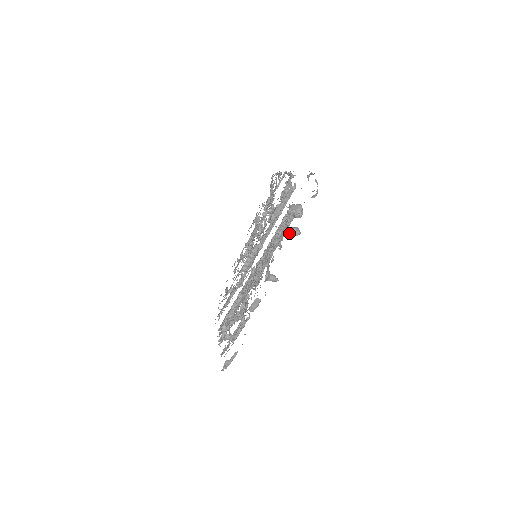
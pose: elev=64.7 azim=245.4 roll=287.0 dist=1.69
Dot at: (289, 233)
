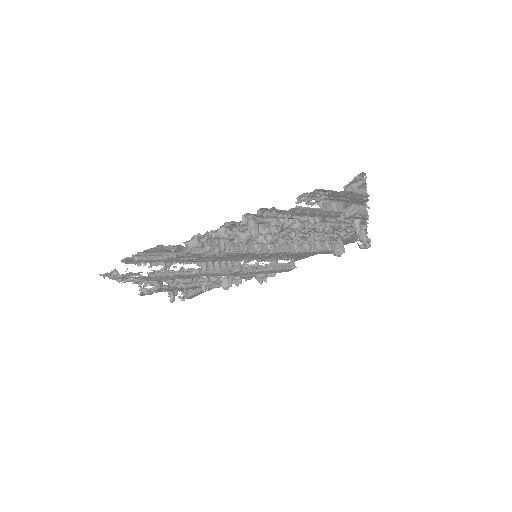
Dot at: (364, 232)
